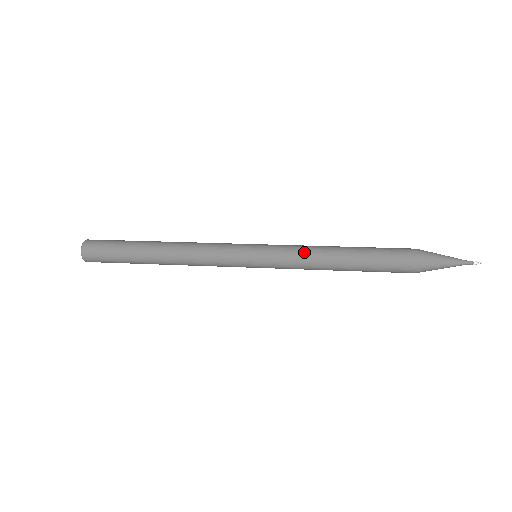
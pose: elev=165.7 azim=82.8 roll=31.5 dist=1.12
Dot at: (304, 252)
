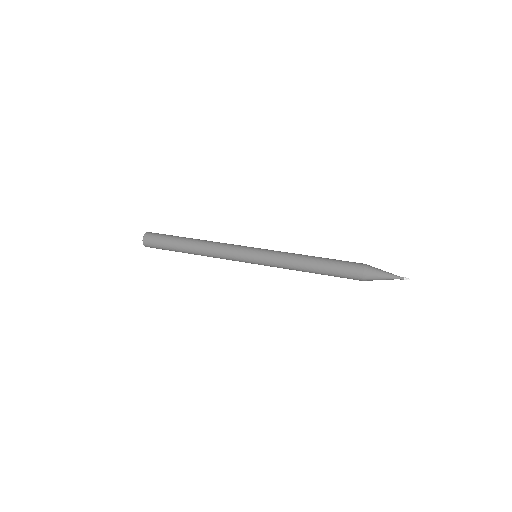
Dot at: (287, 257)
